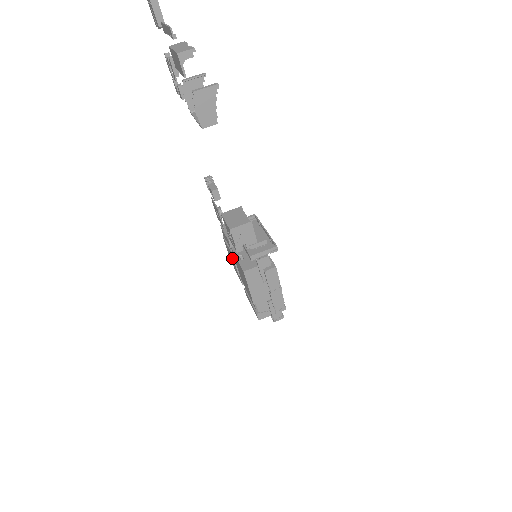
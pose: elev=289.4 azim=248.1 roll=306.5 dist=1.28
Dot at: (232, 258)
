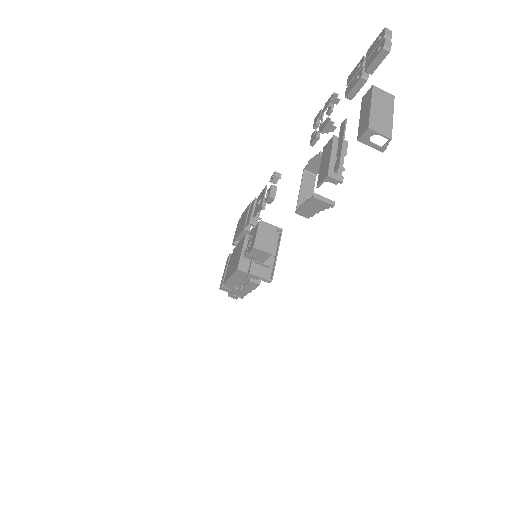
Dot at: (241, 228)
